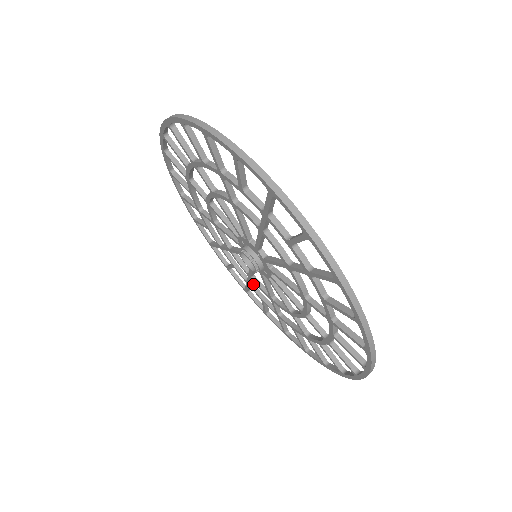
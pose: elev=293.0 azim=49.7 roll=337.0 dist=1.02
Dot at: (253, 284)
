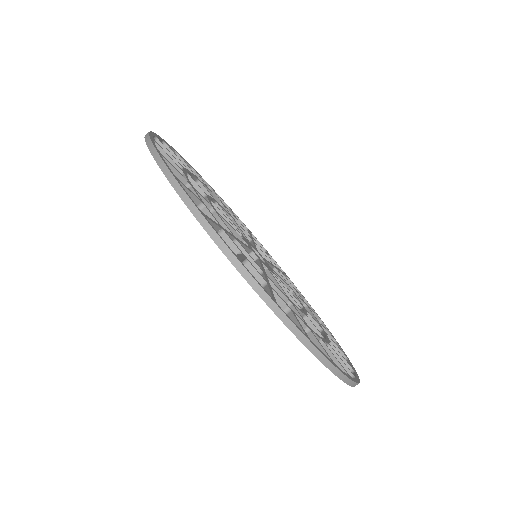
Dot at: (282, 274)
